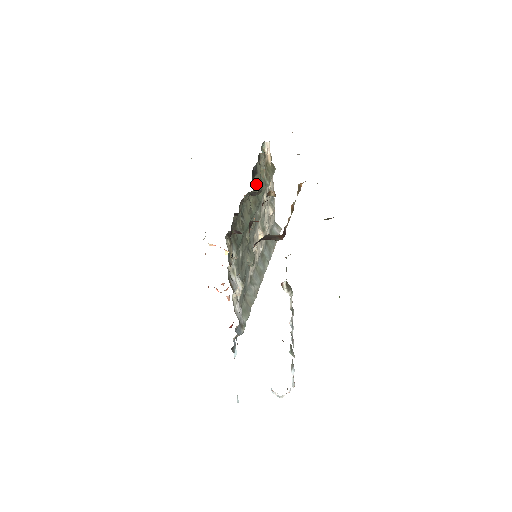
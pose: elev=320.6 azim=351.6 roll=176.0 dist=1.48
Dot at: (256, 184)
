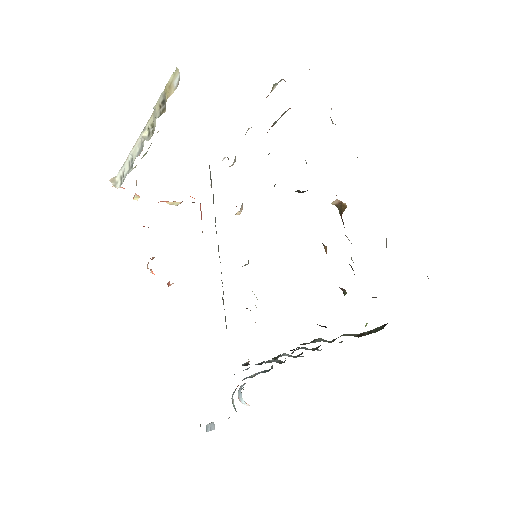
Dot at: occluded
